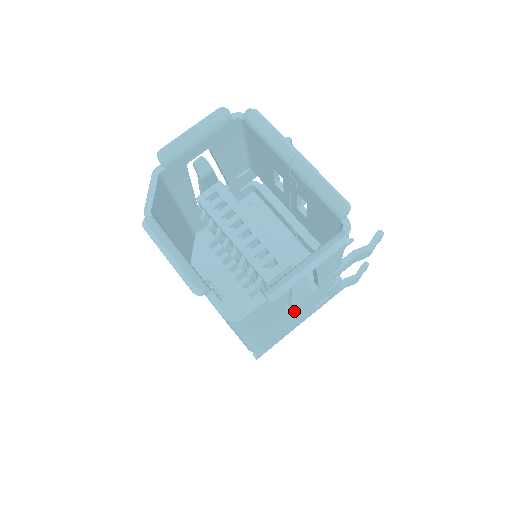
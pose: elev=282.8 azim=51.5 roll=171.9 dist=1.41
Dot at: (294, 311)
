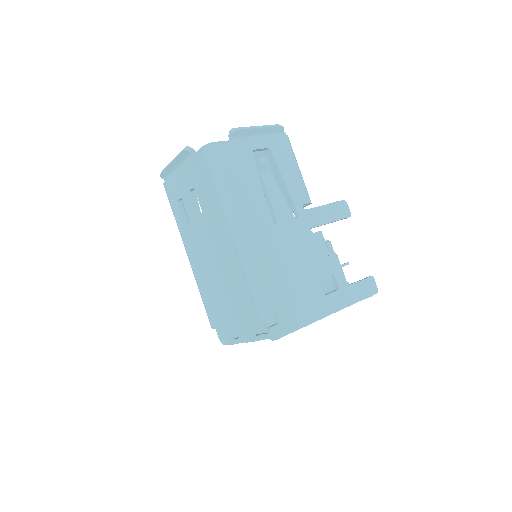
Dot at: (284, 237)
